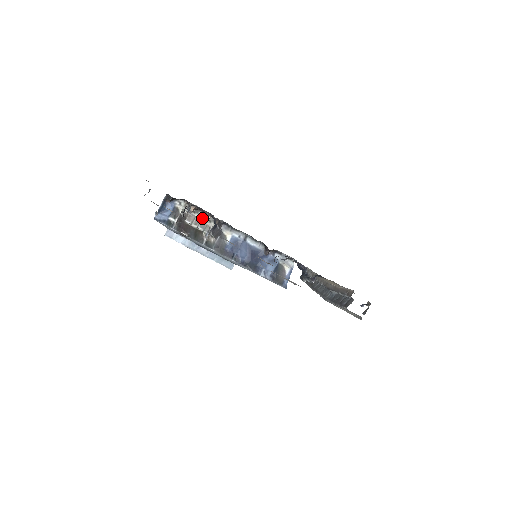
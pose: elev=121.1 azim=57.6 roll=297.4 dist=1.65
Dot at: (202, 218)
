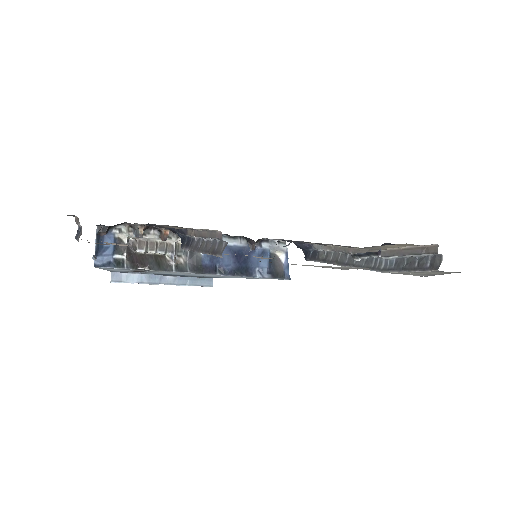
Dot at: (157, 238)
